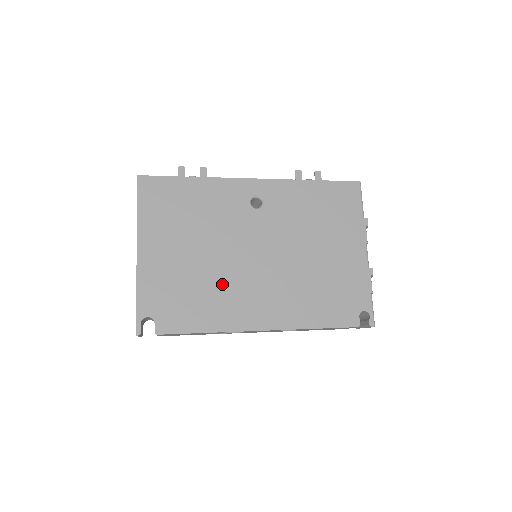
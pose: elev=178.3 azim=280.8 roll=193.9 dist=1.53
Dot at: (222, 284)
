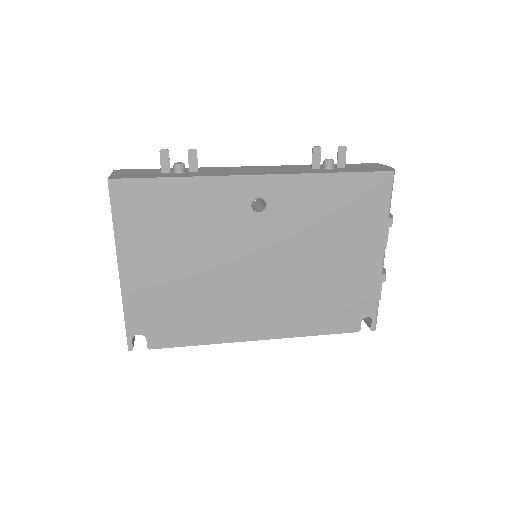
Dot at: (216, 299)
